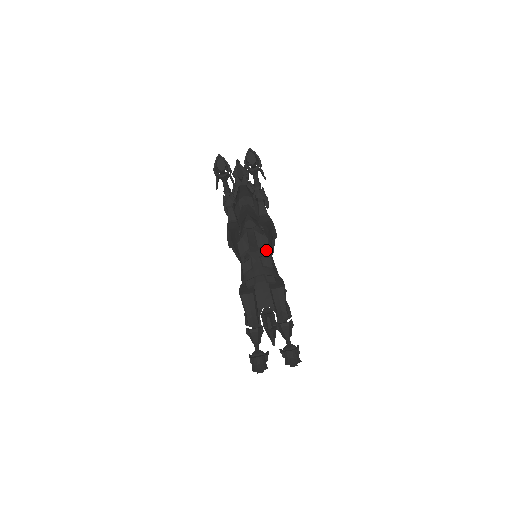
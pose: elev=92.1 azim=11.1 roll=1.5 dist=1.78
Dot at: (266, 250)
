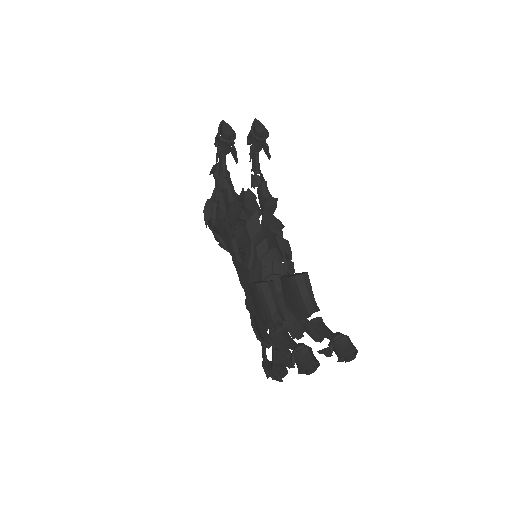
Dot at: (279, 233)
